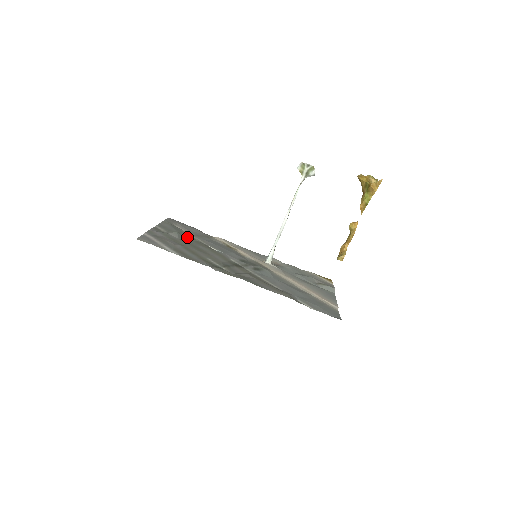
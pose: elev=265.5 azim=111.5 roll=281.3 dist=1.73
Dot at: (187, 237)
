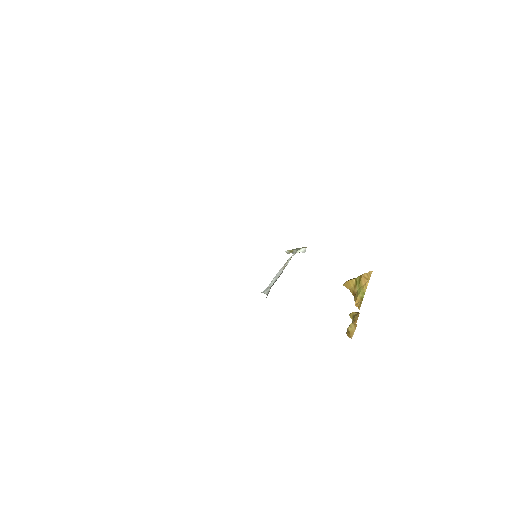
Dot at: occluded
